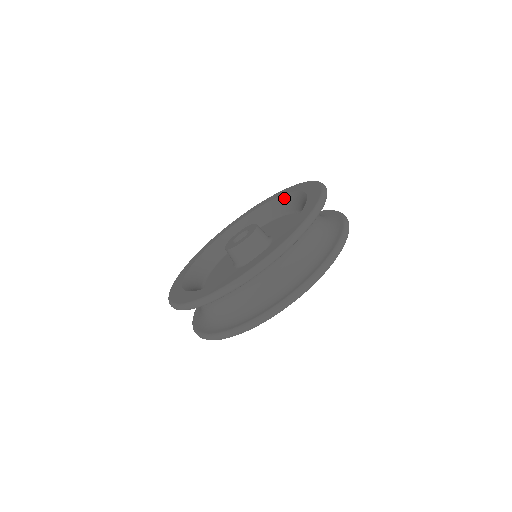
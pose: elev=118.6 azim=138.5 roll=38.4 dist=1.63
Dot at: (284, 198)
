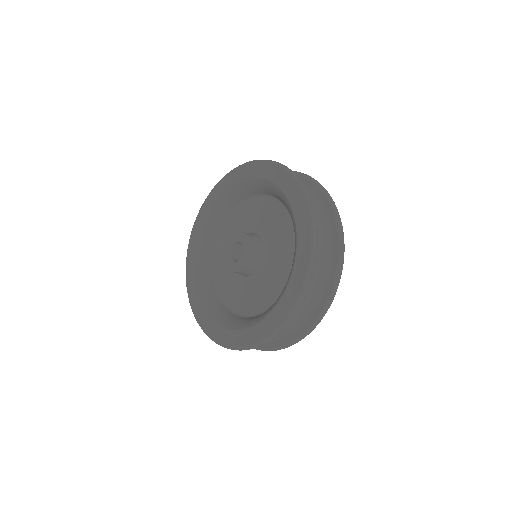
Dot at: (258, 182)
